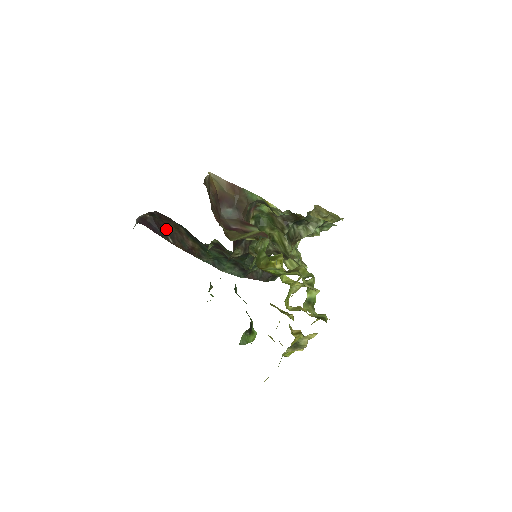
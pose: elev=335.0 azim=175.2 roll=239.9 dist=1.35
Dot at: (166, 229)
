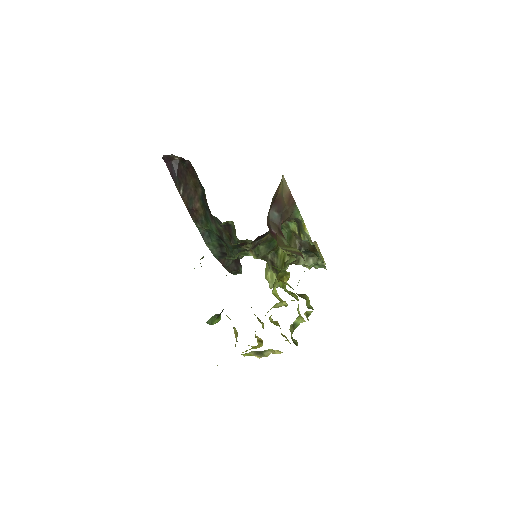
Dot at: (185, 180)
